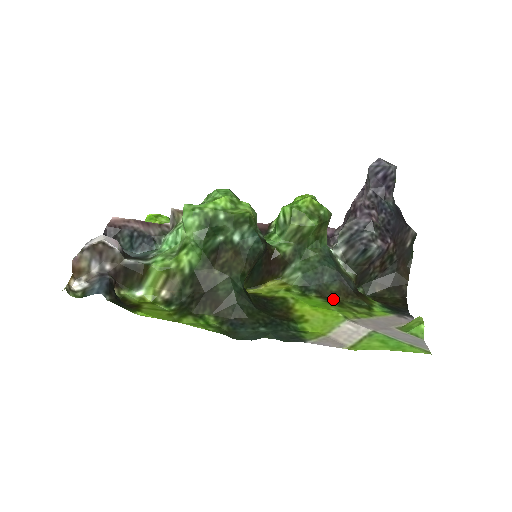
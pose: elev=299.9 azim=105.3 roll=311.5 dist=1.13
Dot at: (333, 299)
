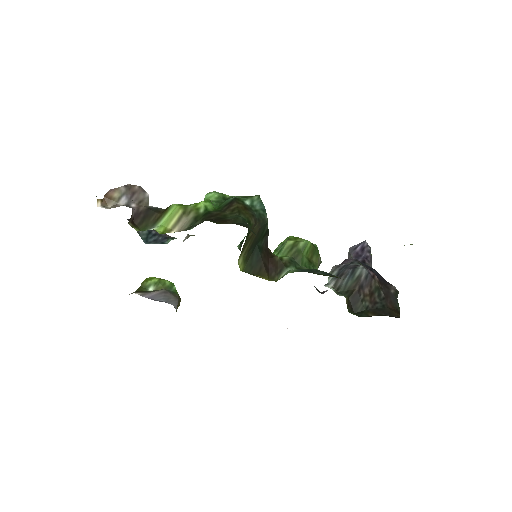
Dot at: occluded
